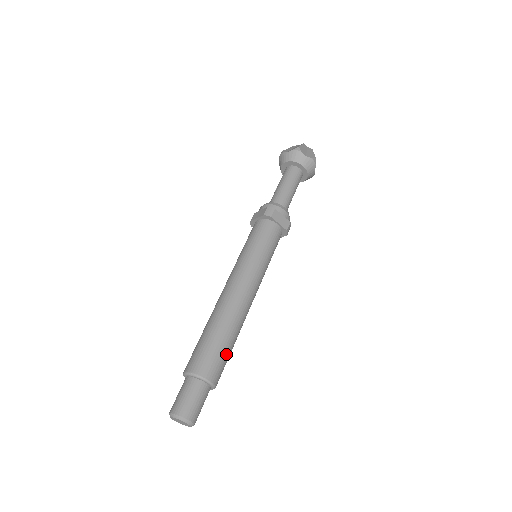
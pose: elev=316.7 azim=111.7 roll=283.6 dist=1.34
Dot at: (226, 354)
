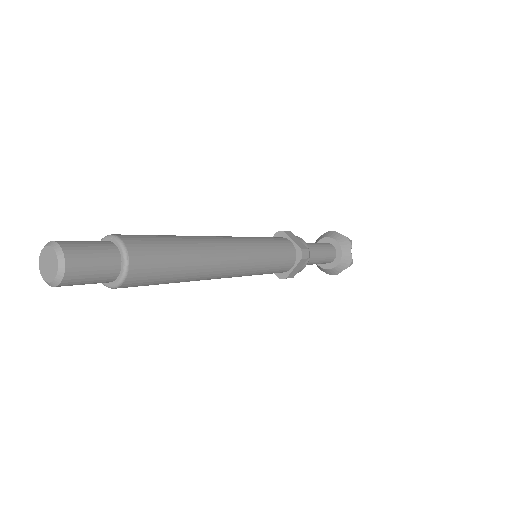
Dot at: (166, 250)
